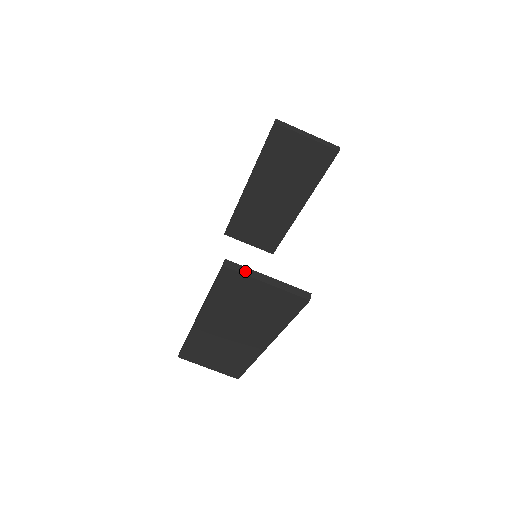
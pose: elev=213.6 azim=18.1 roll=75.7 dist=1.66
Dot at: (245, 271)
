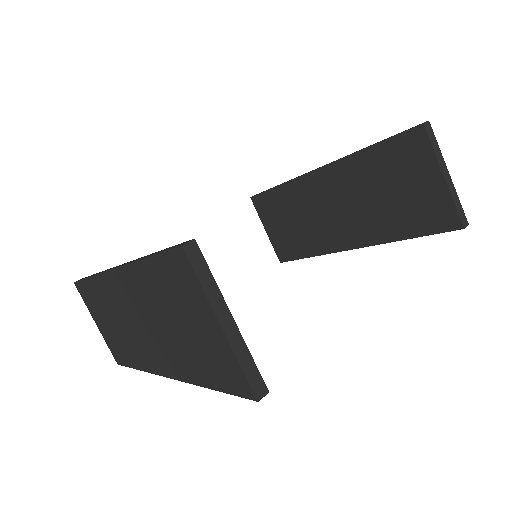
Dot at: (207, 281)
